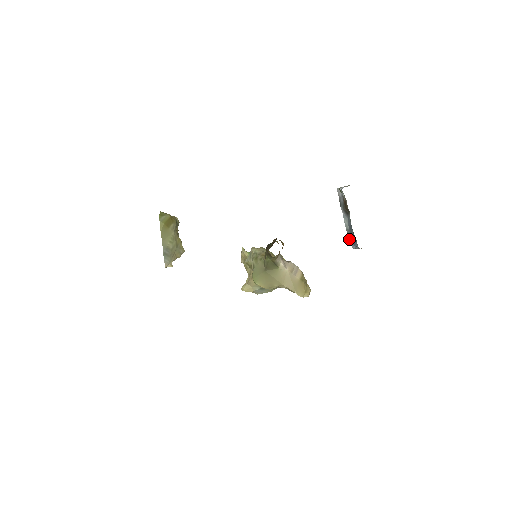
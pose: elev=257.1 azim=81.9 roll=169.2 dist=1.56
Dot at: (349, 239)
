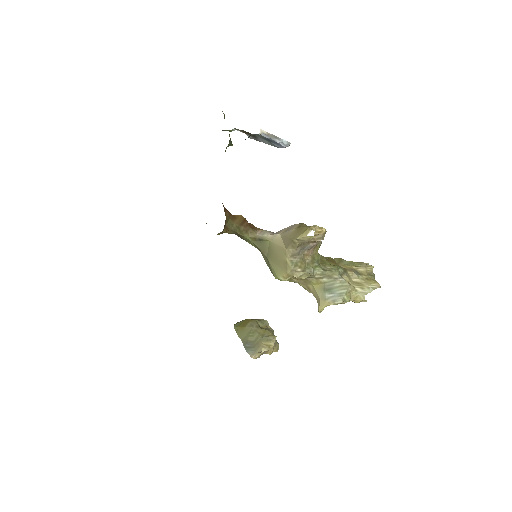
Dot at: (277, 147)
